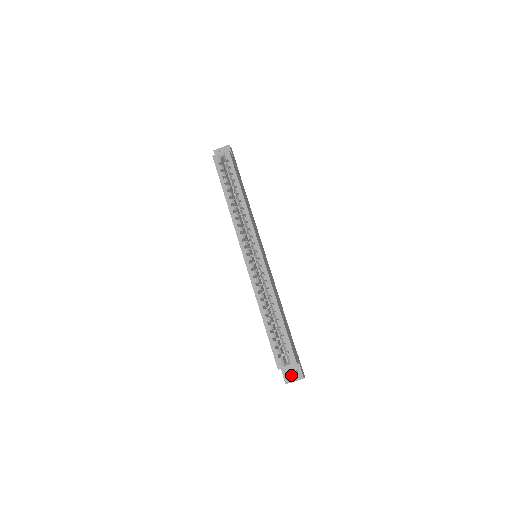
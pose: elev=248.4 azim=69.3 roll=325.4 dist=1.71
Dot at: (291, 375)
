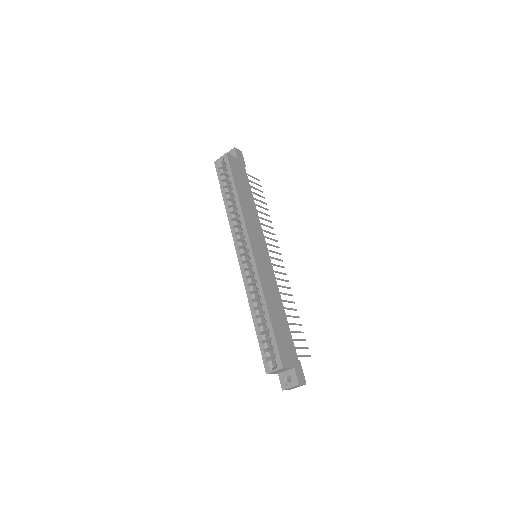
Dot at: (288, 381)
